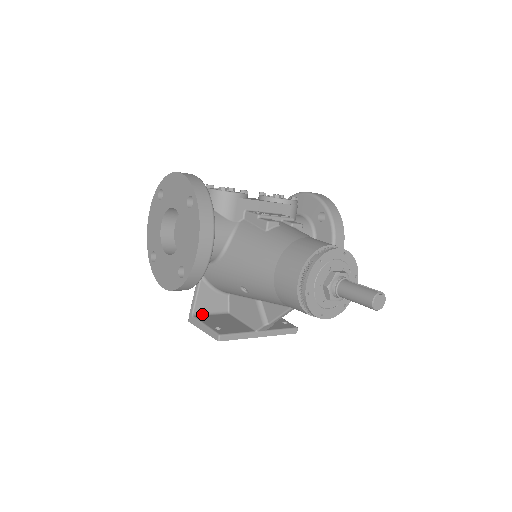
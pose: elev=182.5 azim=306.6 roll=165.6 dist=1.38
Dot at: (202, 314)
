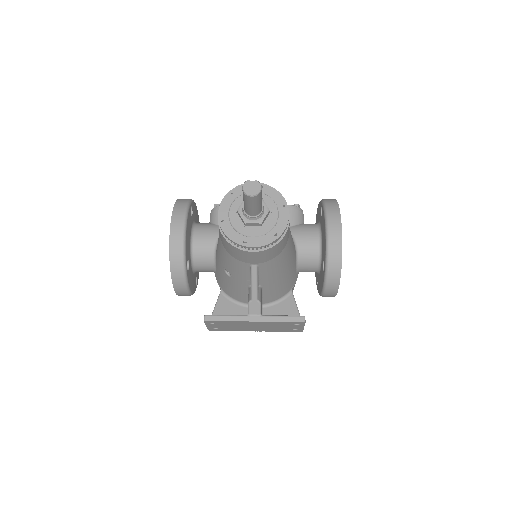
Dot at: occluded
